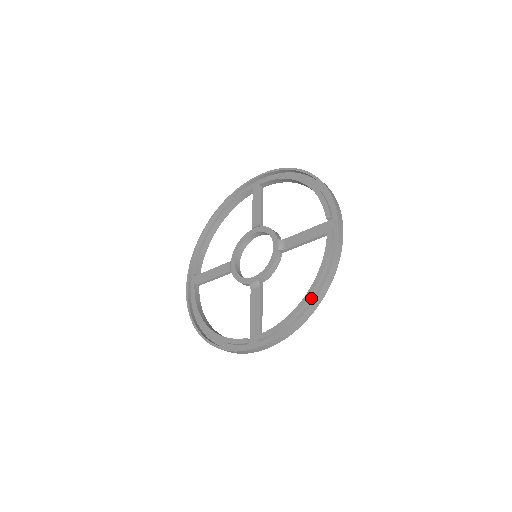
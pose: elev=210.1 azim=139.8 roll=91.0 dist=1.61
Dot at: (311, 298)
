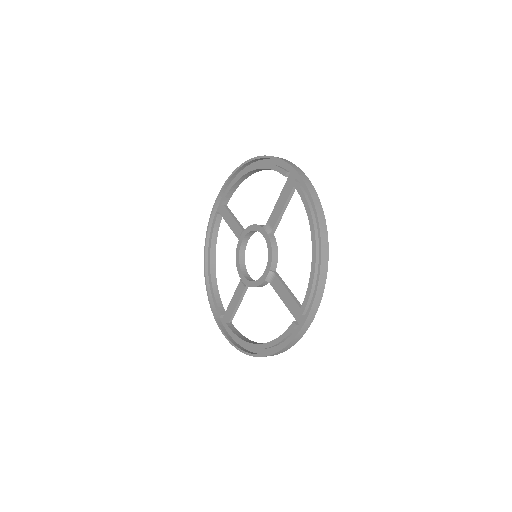
Dot at: (259, 348)
